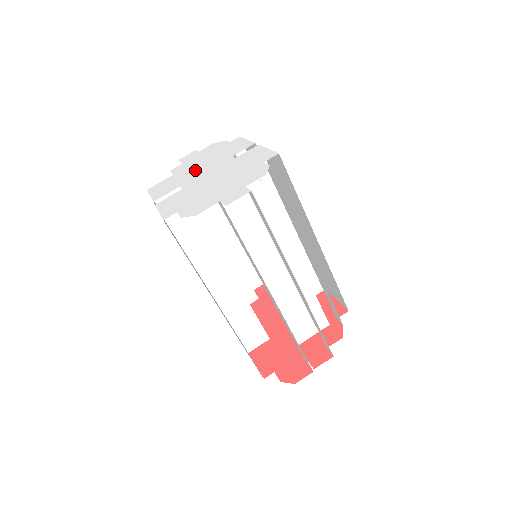
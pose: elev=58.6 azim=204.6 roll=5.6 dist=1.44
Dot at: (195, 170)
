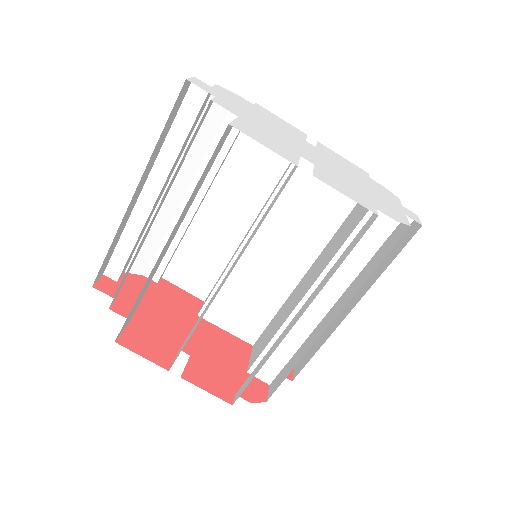
Dot at: (278, 133)
